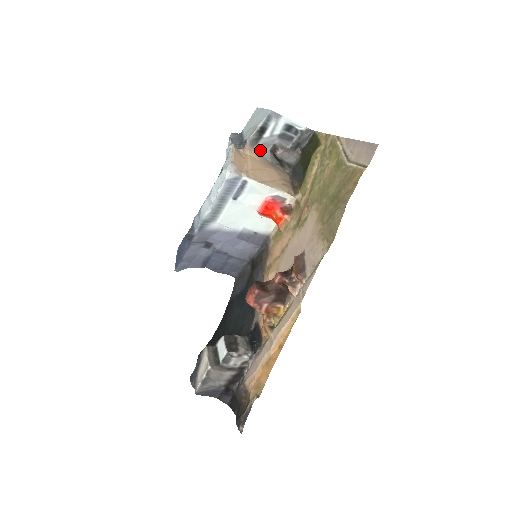
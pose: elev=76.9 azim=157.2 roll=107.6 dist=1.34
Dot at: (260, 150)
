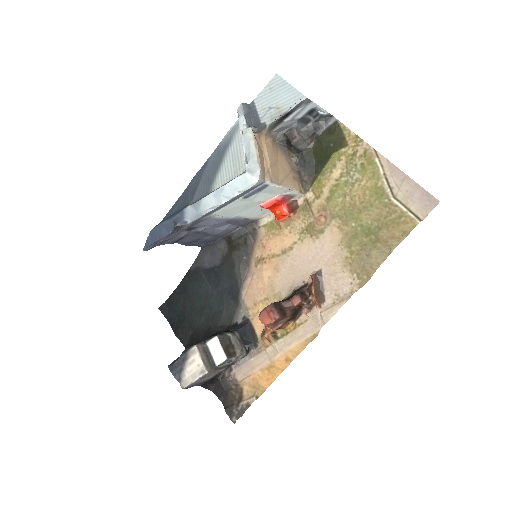
Dot at: (274, 133)
